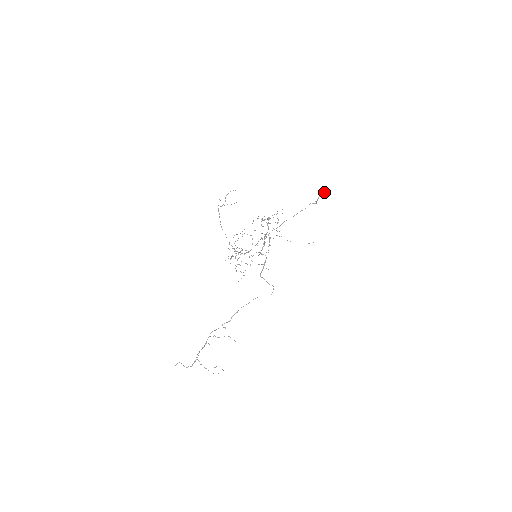
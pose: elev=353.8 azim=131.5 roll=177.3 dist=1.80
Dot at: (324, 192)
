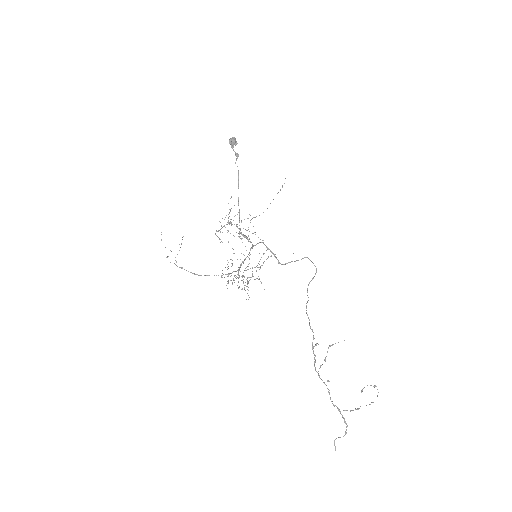
Dot at: (231, 141)
